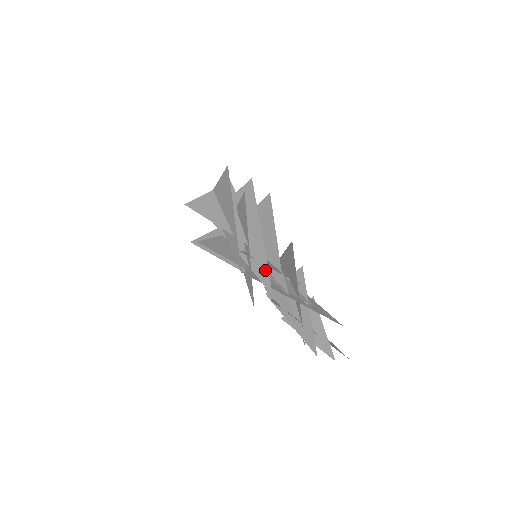
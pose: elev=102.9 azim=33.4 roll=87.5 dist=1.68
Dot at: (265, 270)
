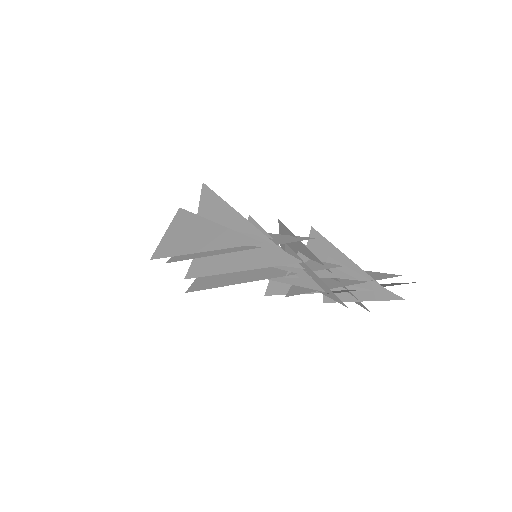
Dot at: (286, 237)
